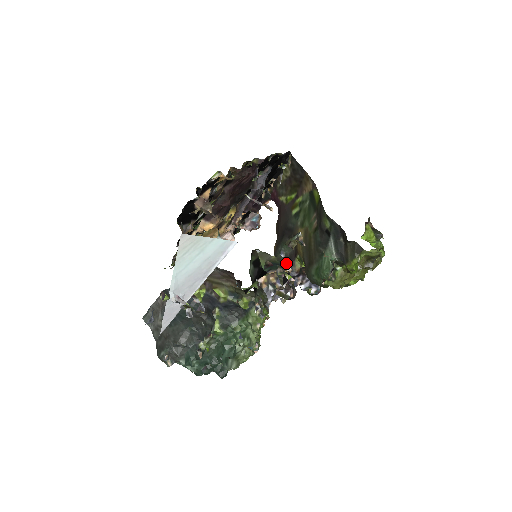
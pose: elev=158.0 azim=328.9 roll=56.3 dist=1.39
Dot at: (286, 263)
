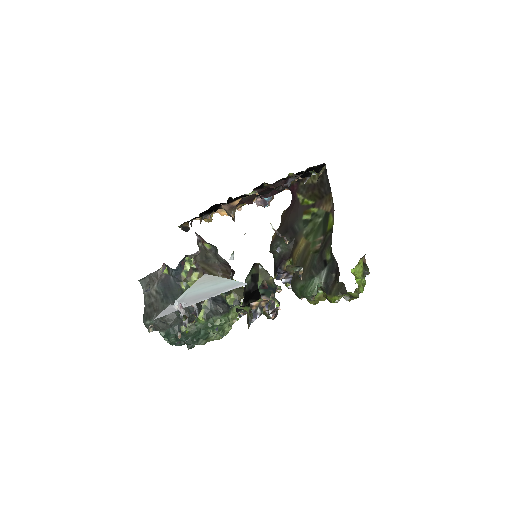
Dot at: (278, 259)
